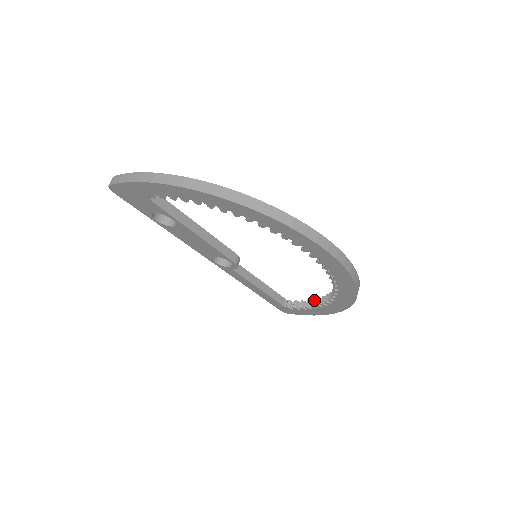
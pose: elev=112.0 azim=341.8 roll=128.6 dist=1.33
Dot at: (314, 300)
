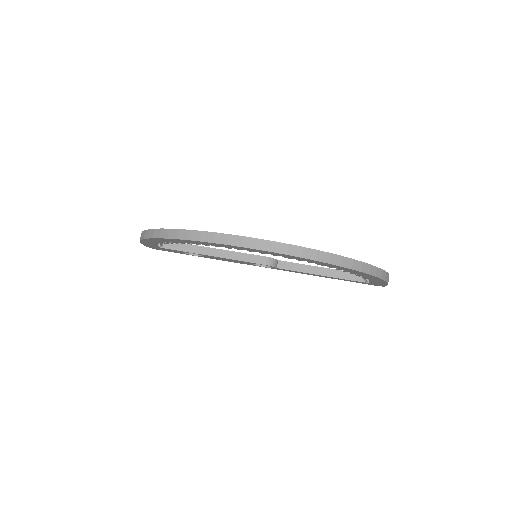
Dot at: occluded
